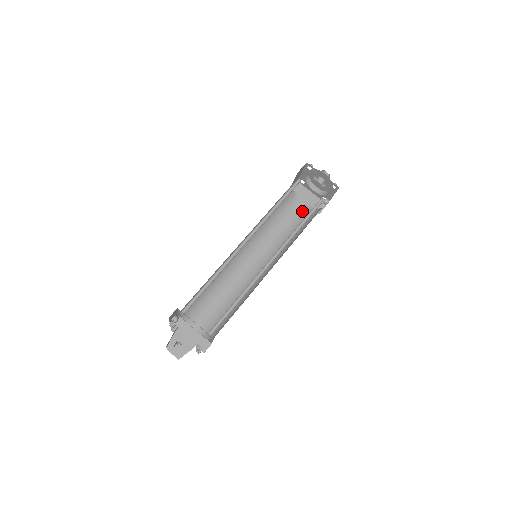
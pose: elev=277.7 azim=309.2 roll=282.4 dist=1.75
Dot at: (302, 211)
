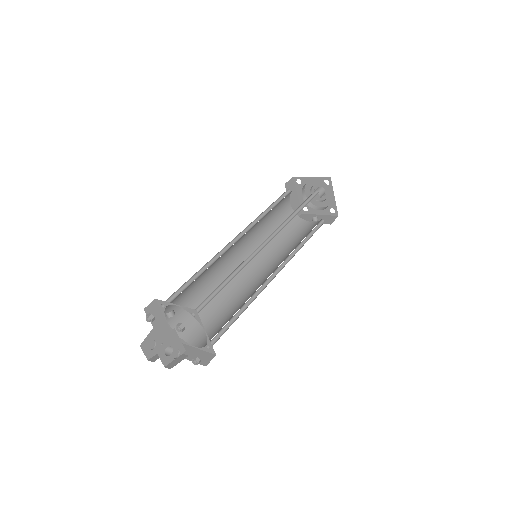
Dot at: (287, 212)
